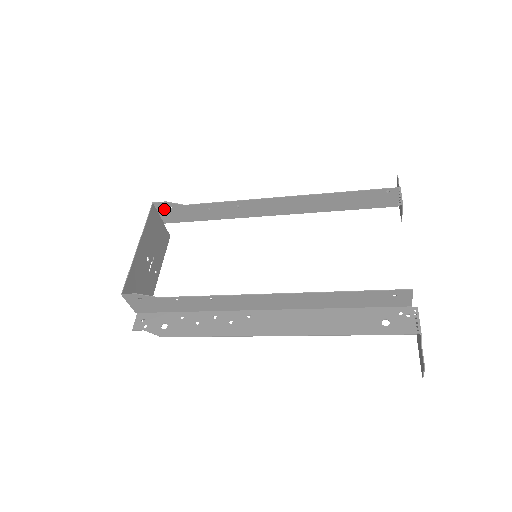
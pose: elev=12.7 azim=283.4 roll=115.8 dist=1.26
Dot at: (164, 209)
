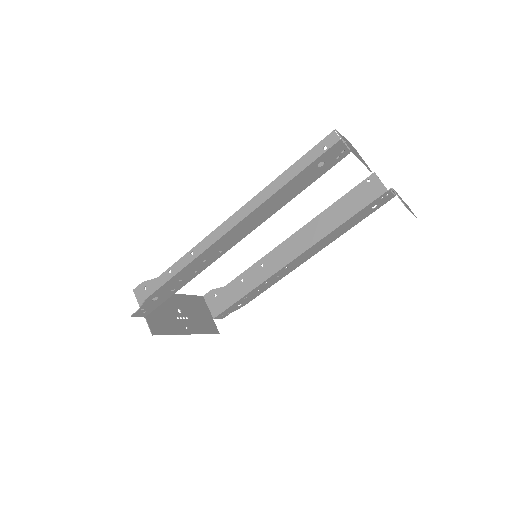
Dot at: (211, 300)
